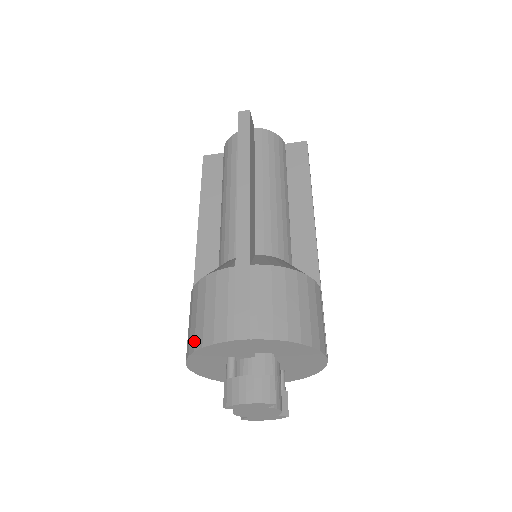
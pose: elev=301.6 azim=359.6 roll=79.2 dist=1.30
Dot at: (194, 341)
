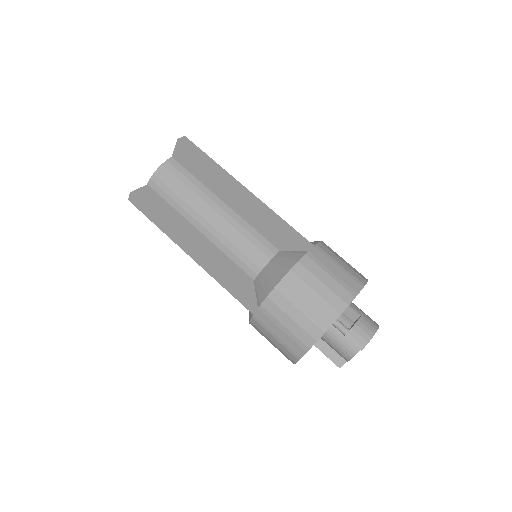
Dot at: (326, 317)
